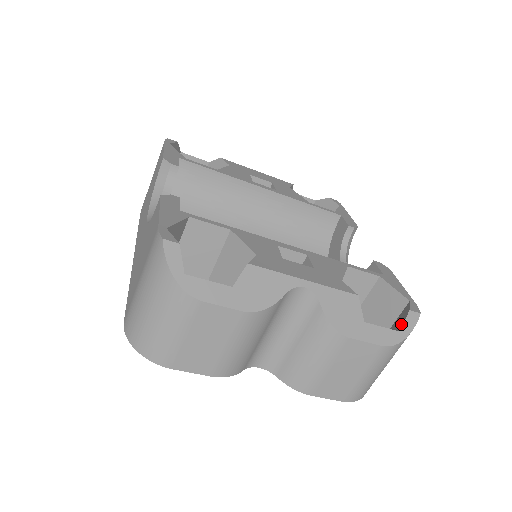
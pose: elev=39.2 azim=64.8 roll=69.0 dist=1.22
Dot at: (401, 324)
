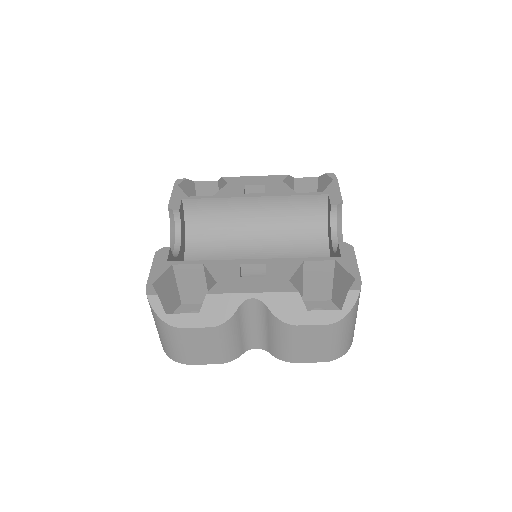
Dot at: (345, 302)
